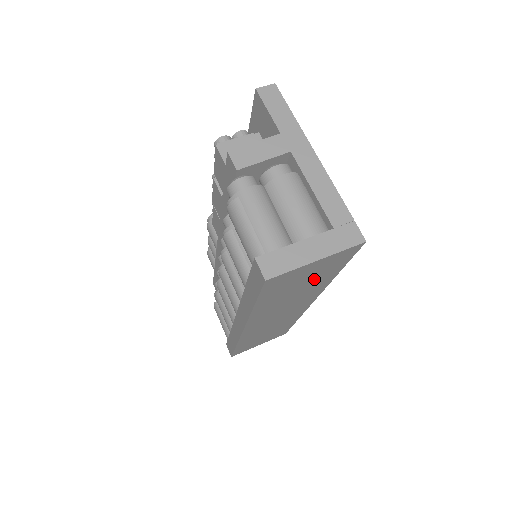
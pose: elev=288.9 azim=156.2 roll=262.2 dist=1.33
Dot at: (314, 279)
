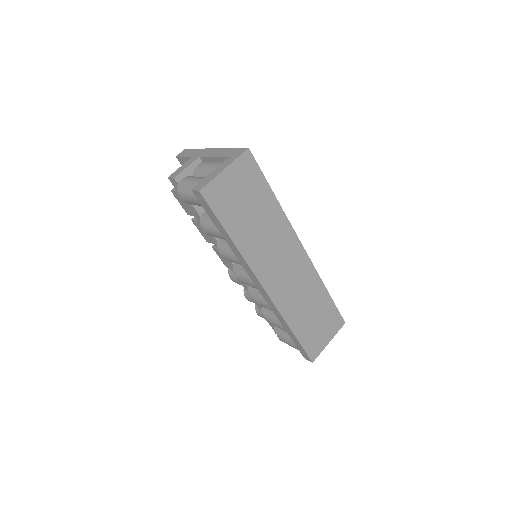
Dot at: (254, 200)
